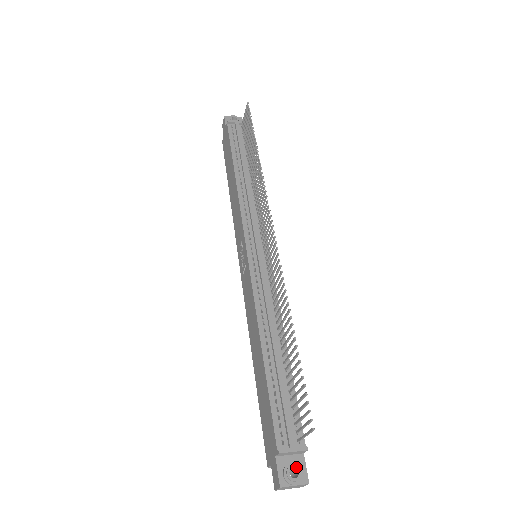
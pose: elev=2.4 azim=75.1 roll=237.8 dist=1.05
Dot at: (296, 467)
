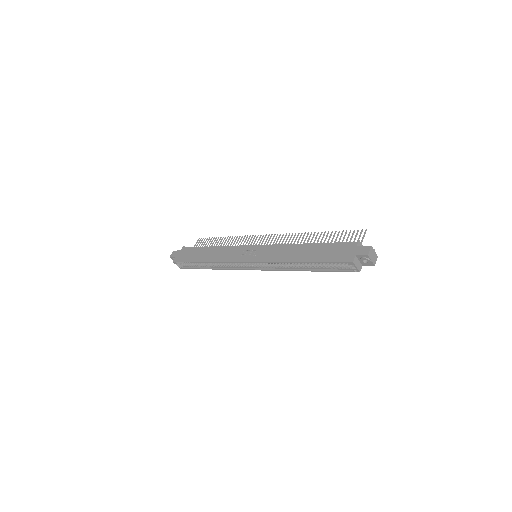
Dot at: occluded
